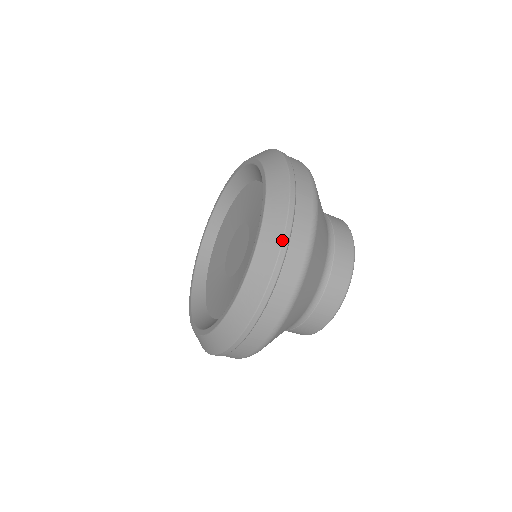
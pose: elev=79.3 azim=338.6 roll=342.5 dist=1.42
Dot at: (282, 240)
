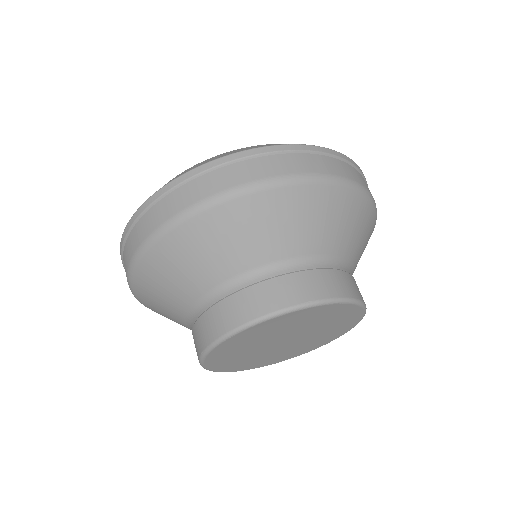
Dot at: (298, 144)
